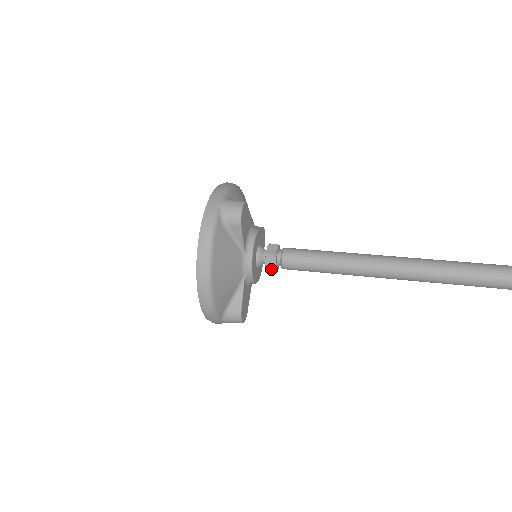
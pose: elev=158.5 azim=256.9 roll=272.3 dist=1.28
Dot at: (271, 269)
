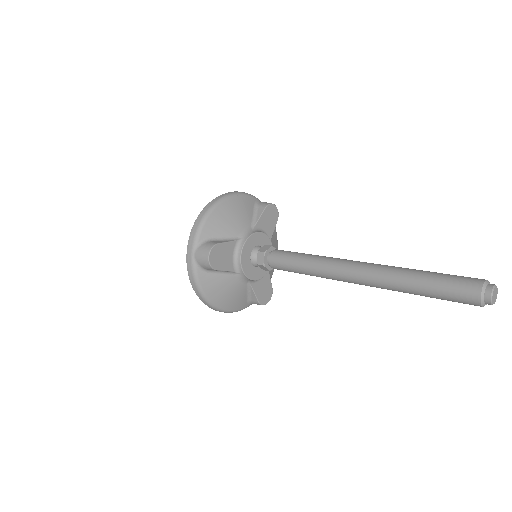
Dot at: occluded
